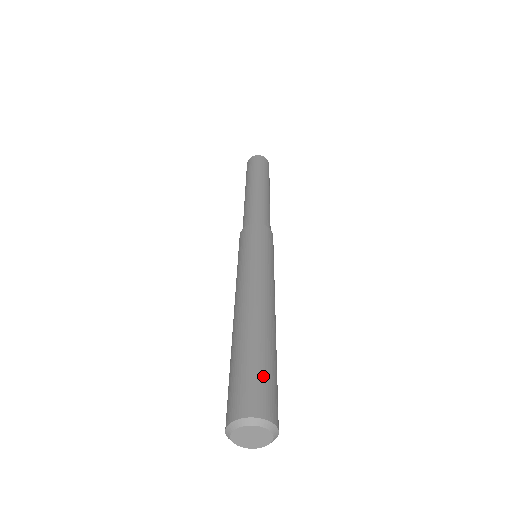
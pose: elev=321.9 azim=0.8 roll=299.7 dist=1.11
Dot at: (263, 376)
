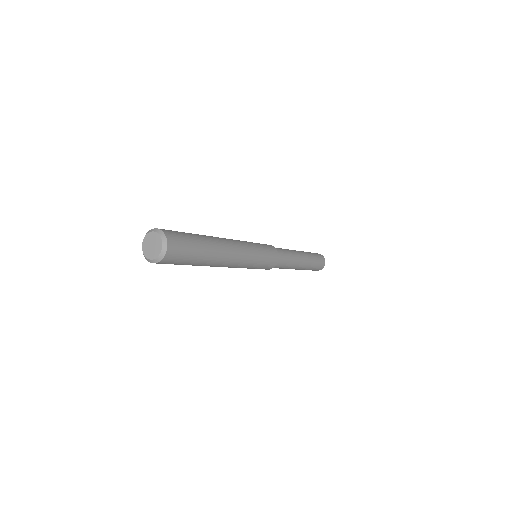
Dot at: (186, 236)
